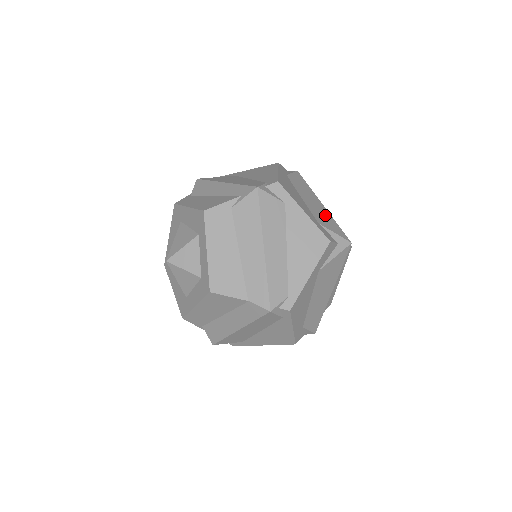
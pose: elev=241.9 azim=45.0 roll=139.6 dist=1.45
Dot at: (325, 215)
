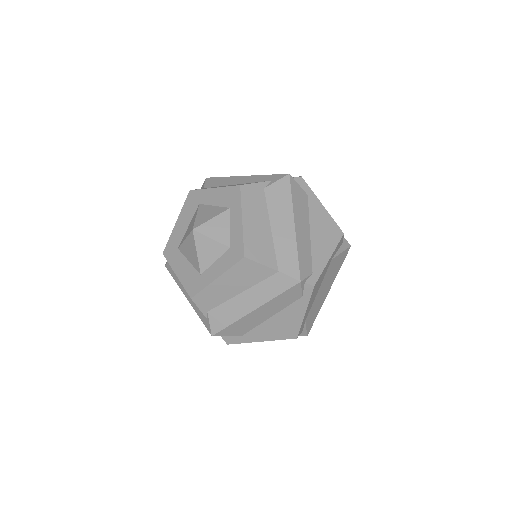
Dot at: occluded
